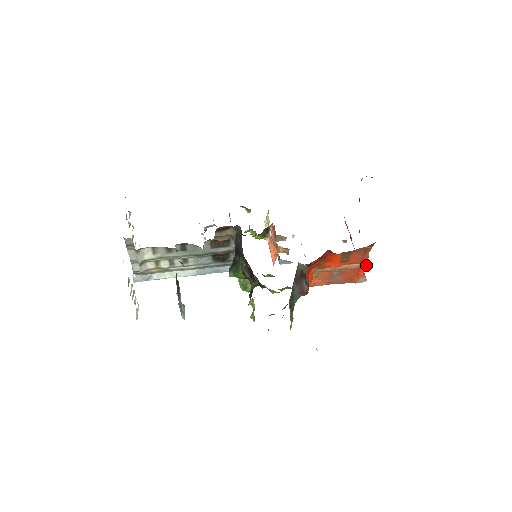
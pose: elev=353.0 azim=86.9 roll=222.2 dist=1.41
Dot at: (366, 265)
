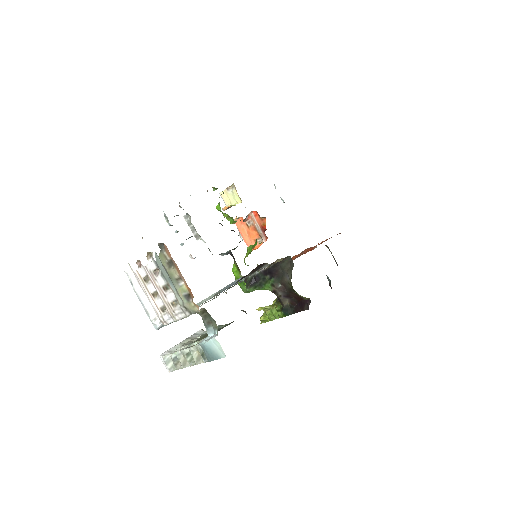
Dot at: occluded
